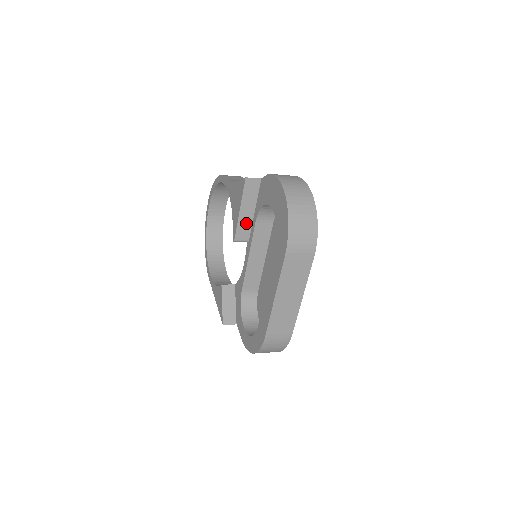
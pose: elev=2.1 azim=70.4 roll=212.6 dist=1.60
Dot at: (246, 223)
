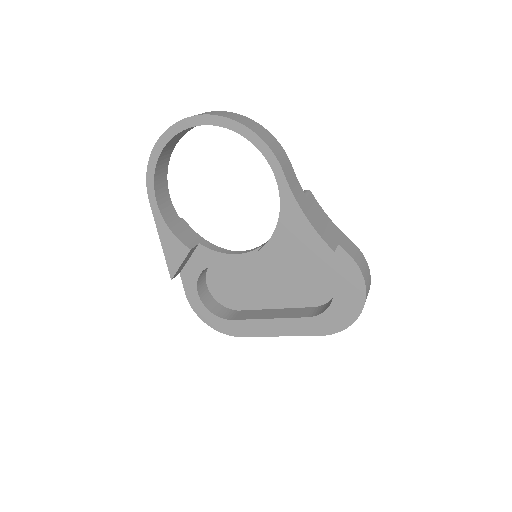
Dot at: occluded
